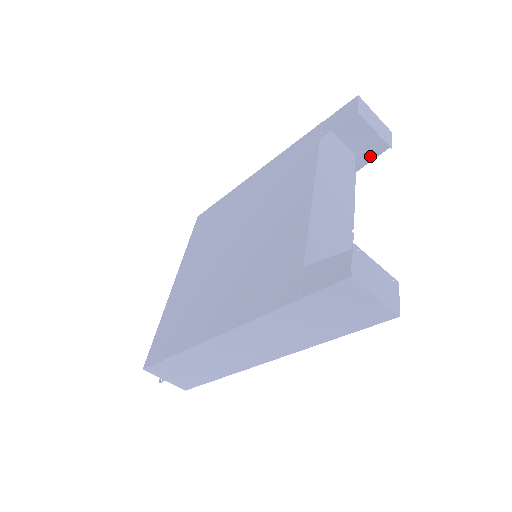
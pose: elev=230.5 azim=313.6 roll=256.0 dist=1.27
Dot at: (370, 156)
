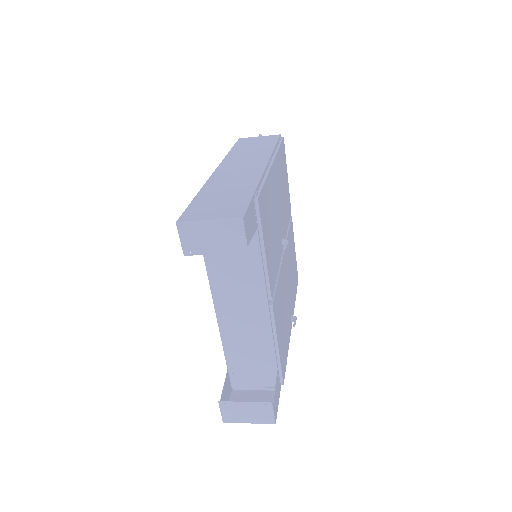
Dot at: (251, 226)
